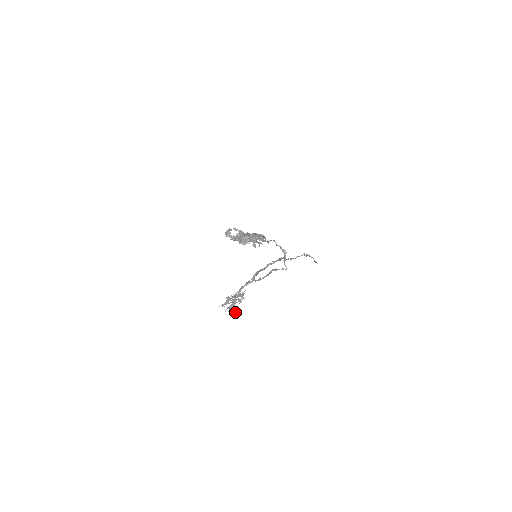
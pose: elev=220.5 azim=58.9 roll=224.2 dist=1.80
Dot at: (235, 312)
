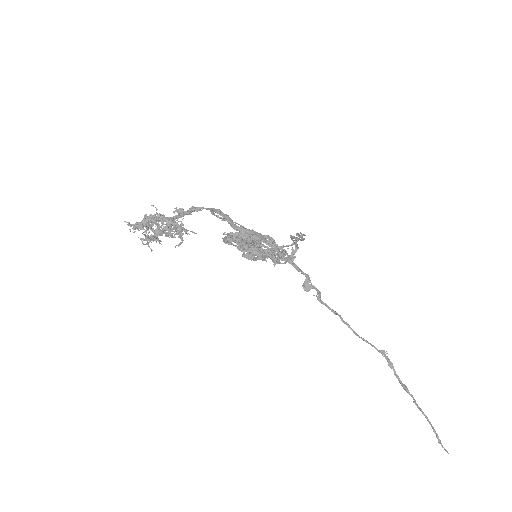
Dot at: (152, 250)
